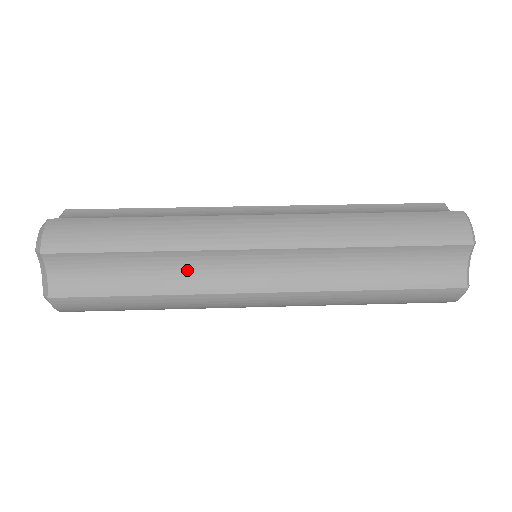
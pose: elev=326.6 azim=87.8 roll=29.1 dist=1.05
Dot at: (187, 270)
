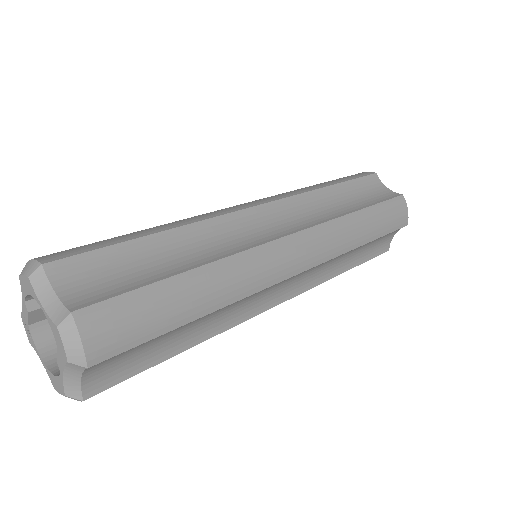
Dot at: (230, 310)
